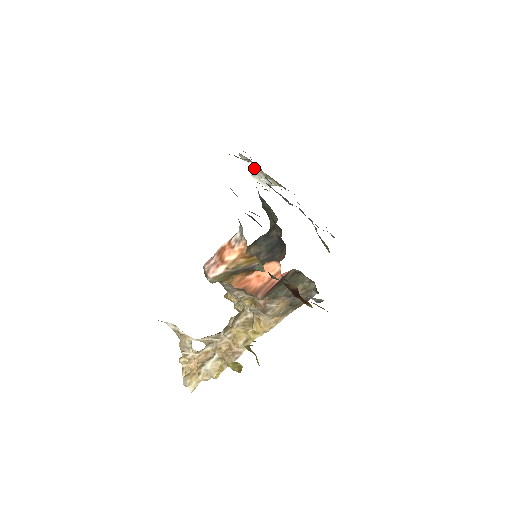
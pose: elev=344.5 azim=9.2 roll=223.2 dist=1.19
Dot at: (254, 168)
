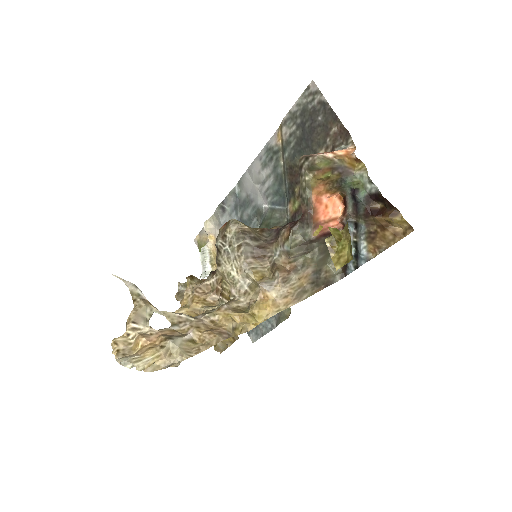
Dot at: (207, 245)
